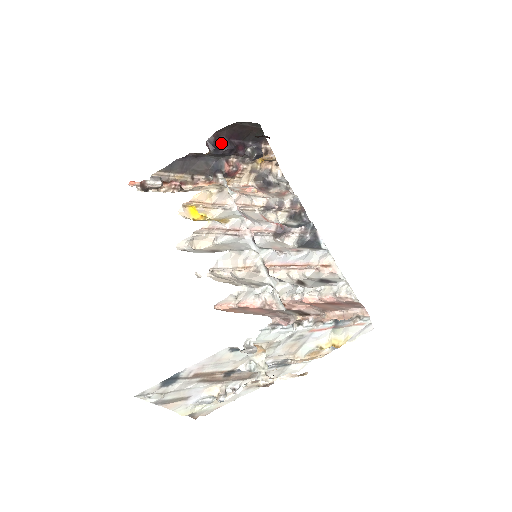
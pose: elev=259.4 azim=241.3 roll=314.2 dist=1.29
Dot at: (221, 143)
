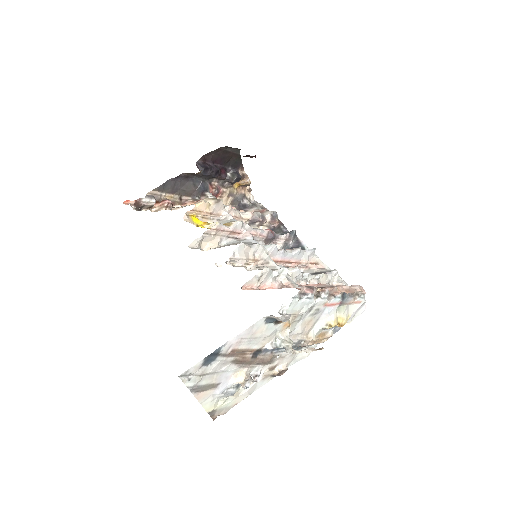
Dot at: (209, 165)
